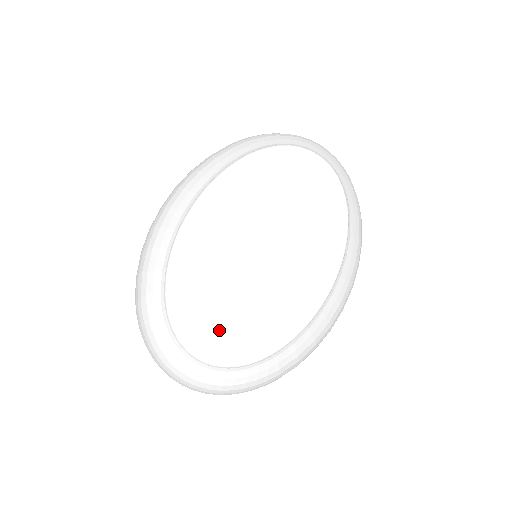
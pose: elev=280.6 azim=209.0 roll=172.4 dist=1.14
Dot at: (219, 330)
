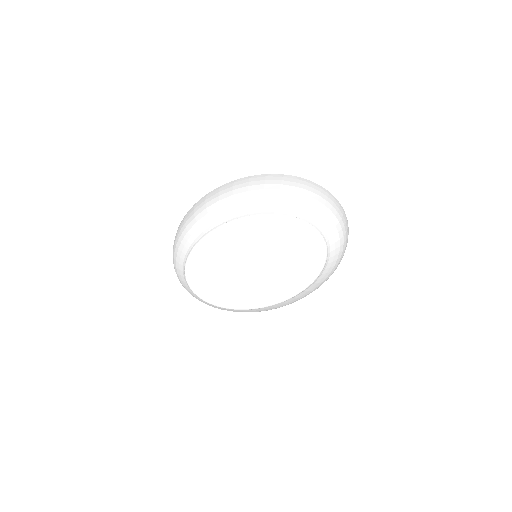
Dot at: (206, 280)
